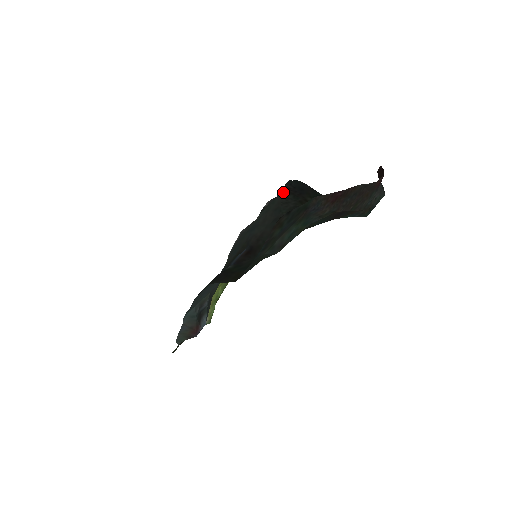
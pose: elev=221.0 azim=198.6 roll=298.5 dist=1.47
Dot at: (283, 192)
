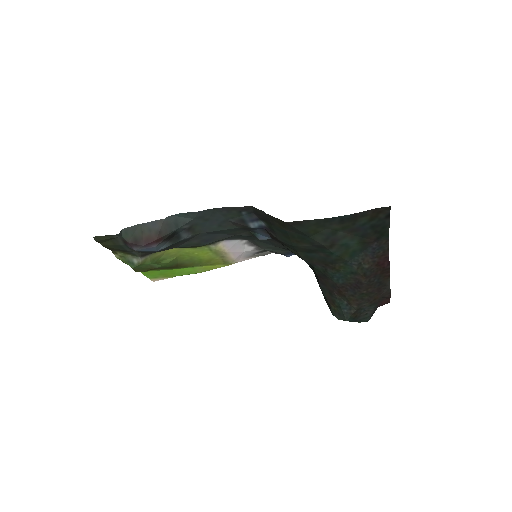
Dot at: occluded
